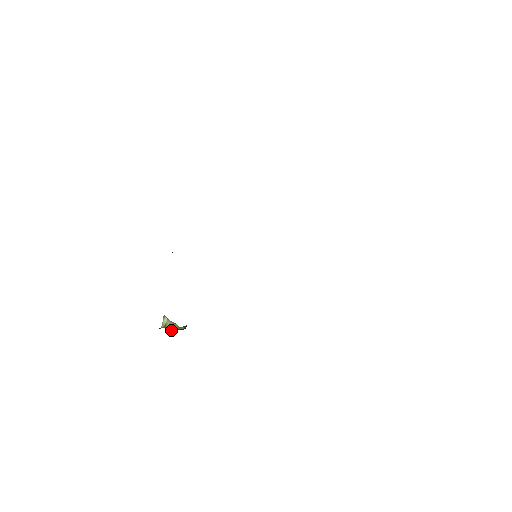
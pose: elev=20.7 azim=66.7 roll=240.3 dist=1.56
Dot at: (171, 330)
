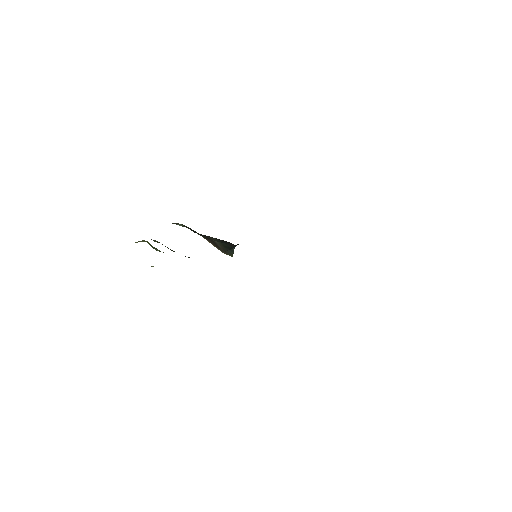
Dot at: occluded
